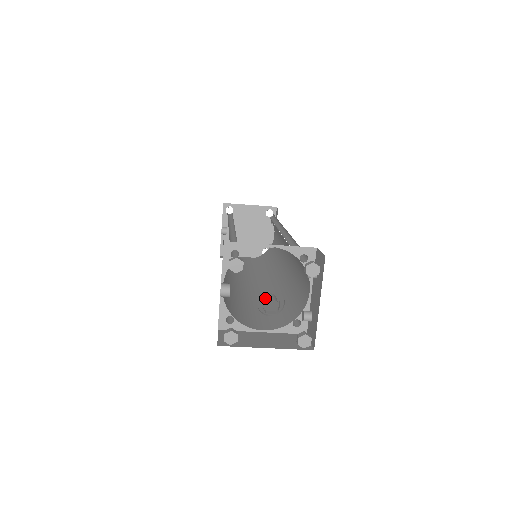
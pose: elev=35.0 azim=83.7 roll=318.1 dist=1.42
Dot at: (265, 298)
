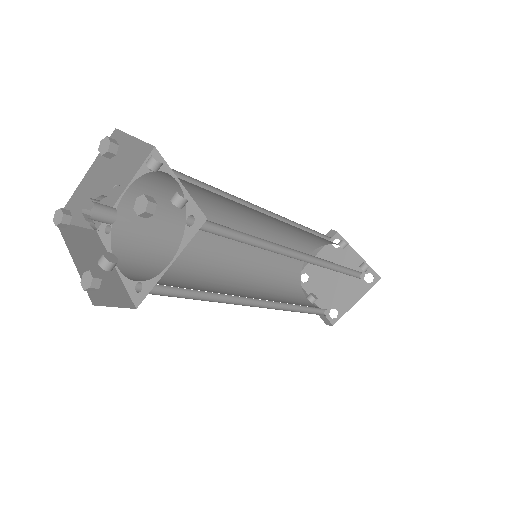
Dot at: occluded
